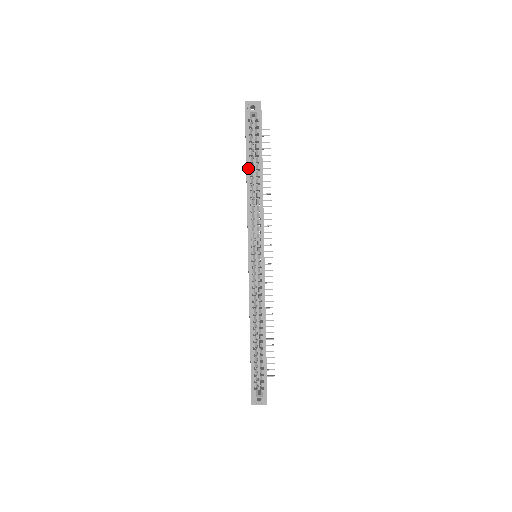
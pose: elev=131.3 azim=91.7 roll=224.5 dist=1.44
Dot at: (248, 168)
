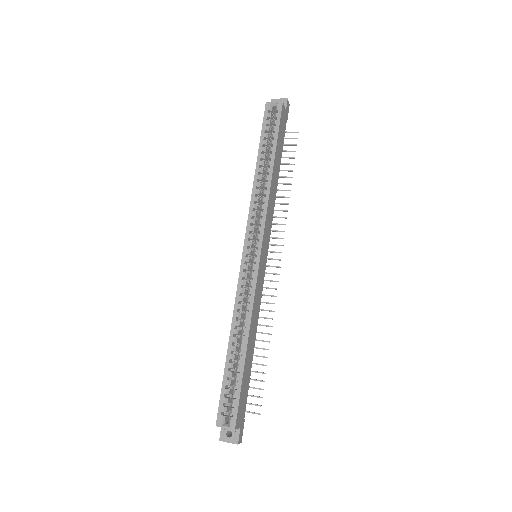
Dot at: (259, 157)
